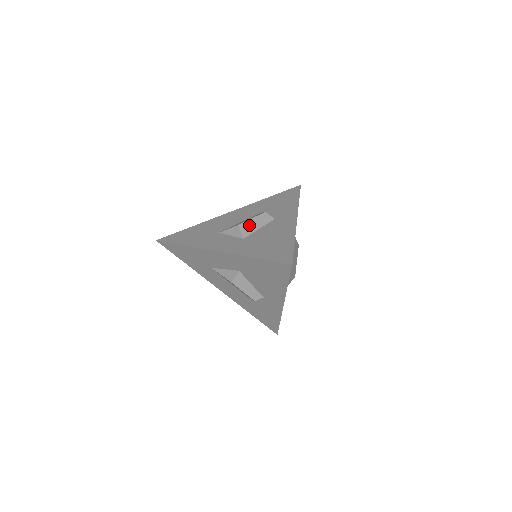
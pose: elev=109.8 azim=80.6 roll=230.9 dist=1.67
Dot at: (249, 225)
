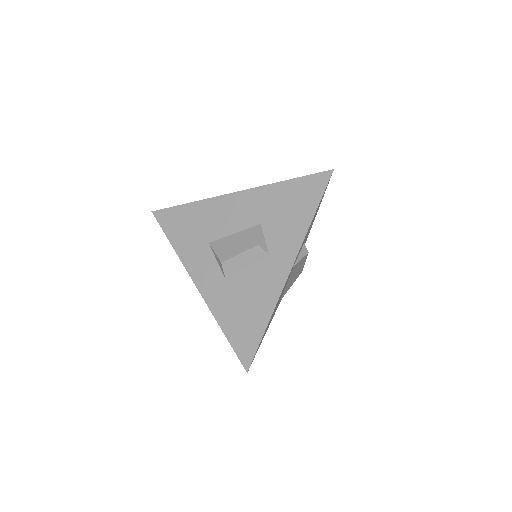
Dot at: (234, 263)
